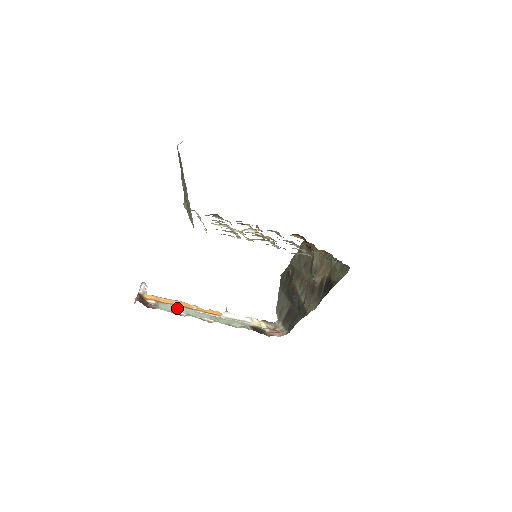
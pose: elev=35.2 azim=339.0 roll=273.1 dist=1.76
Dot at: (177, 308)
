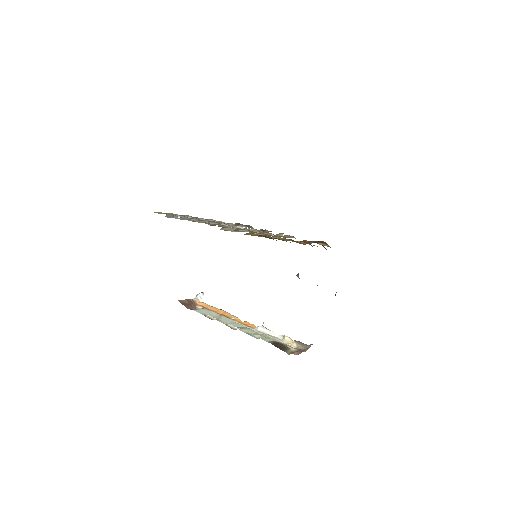
Dot at: (215, 315)
